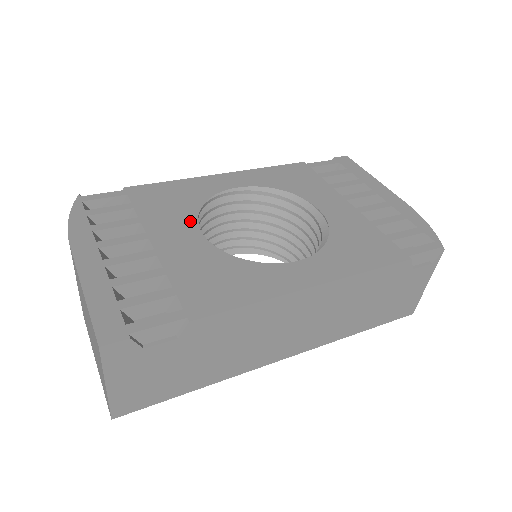
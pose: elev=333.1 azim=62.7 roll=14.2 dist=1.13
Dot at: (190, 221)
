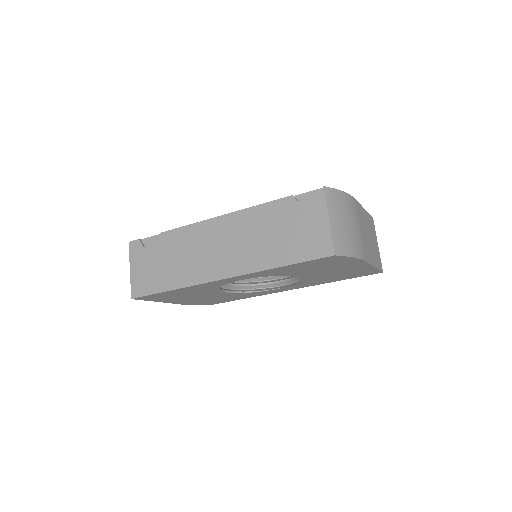
Dot at: occluded
